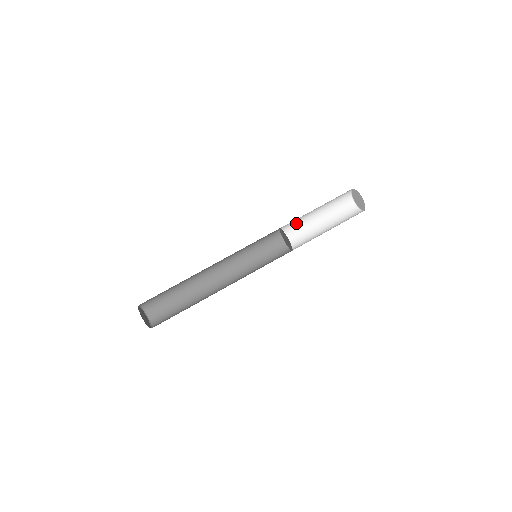
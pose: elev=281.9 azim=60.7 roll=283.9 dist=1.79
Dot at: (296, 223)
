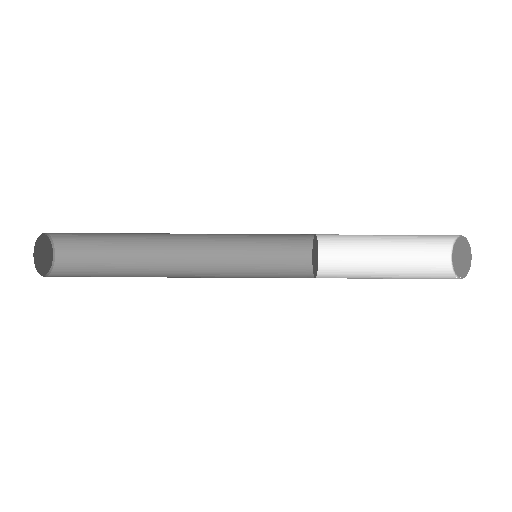
Dot at: occluded
